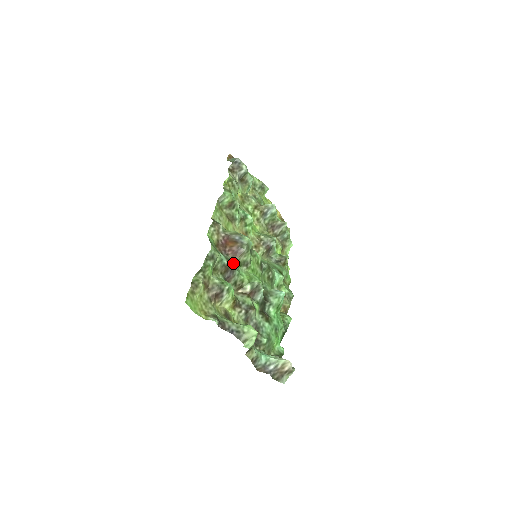
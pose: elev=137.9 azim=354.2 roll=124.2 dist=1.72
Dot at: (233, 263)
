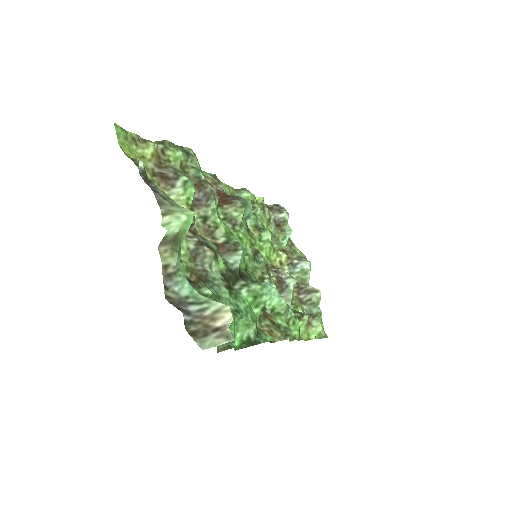
Dot at: (213, 189)
